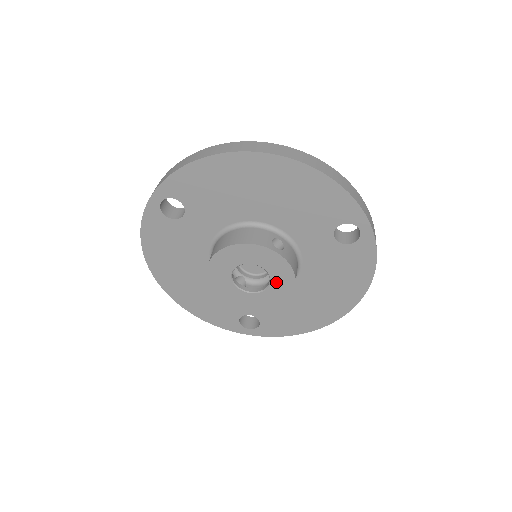
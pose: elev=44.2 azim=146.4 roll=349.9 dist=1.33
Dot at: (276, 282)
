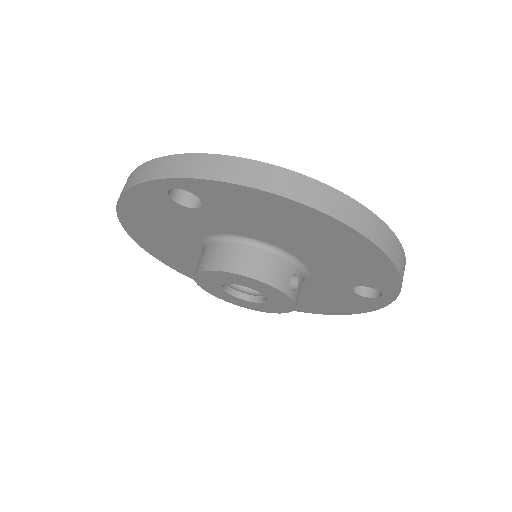
Dot at: (269, 304)
